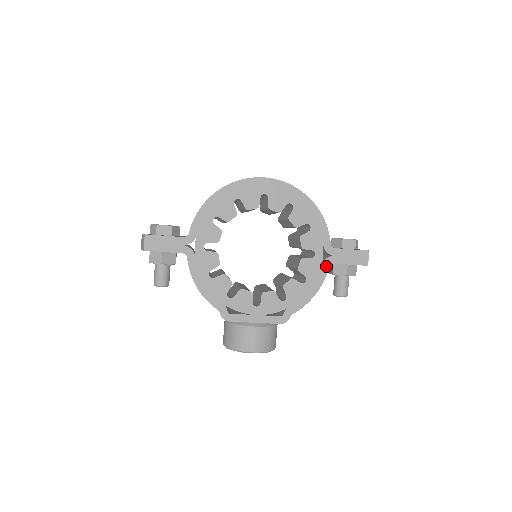
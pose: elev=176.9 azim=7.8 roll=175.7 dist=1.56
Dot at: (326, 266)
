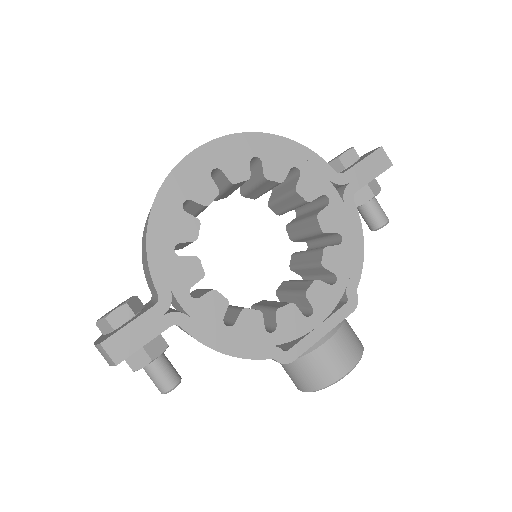
Dot at: (350, 202)
